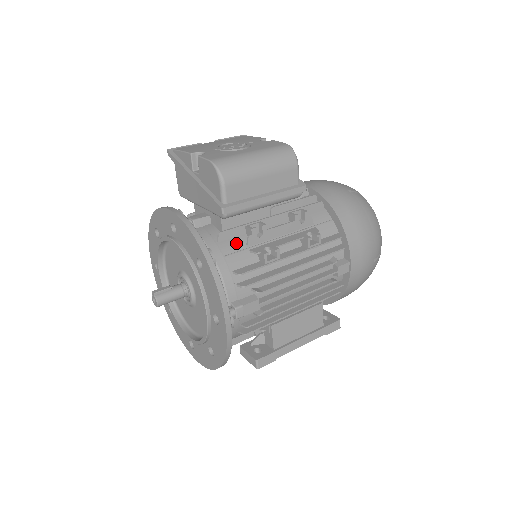
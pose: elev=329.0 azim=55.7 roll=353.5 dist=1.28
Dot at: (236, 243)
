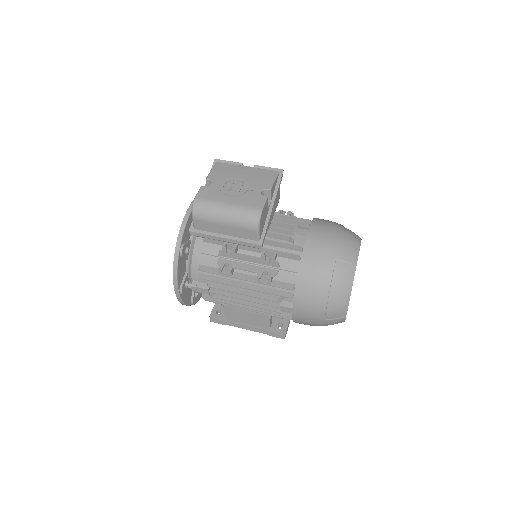
Dot at: (213, 249)
